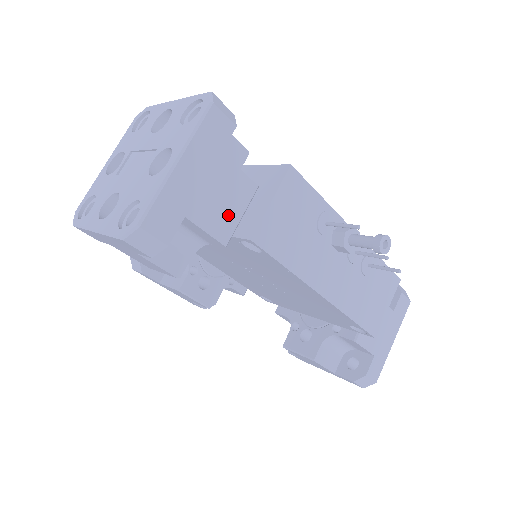
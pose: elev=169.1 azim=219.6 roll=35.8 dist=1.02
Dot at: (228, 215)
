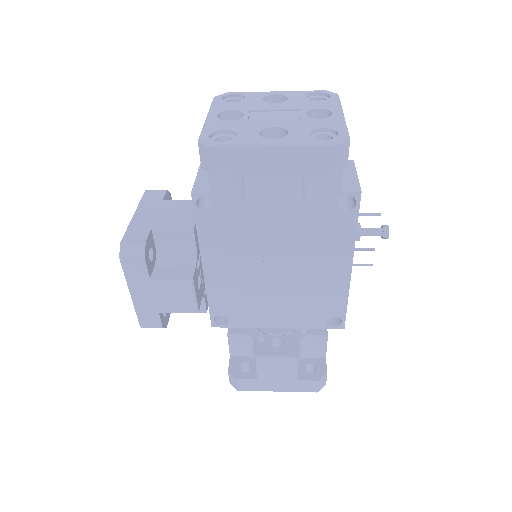
Dot at: occluded
